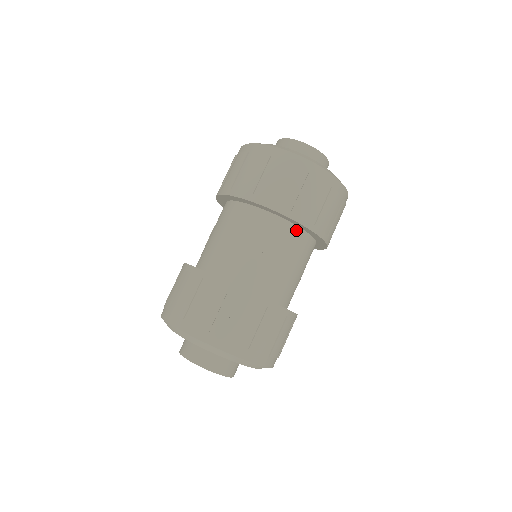
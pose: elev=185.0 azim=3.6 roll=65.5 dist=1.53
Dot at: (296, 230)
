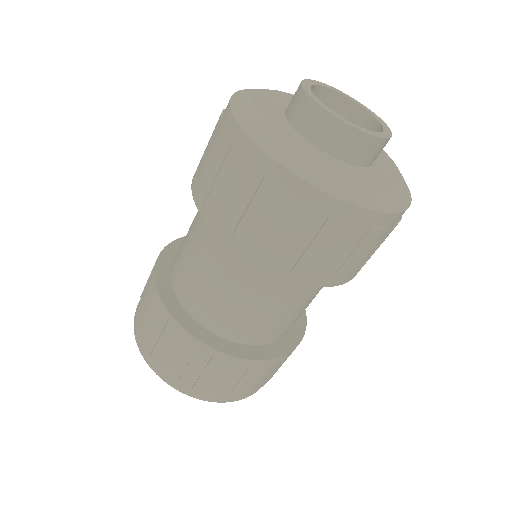
Dot at: occluded
